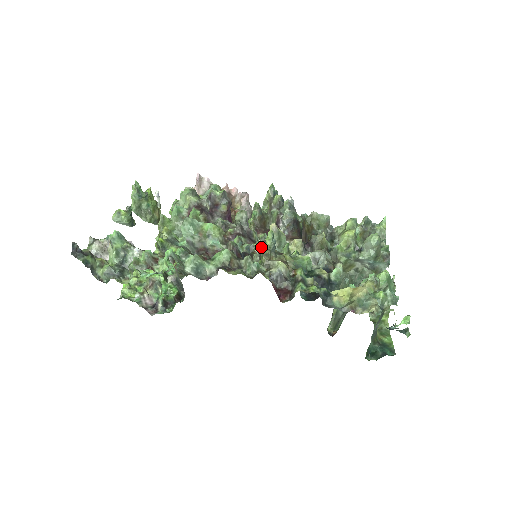
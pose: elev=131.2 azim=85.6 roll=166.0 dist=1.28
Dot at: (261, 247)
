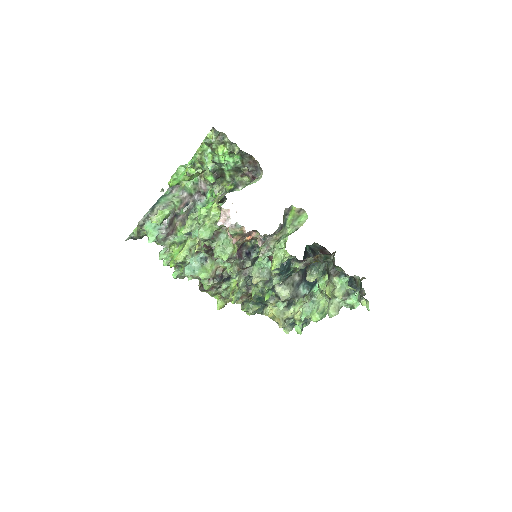
Dot at: occluded
